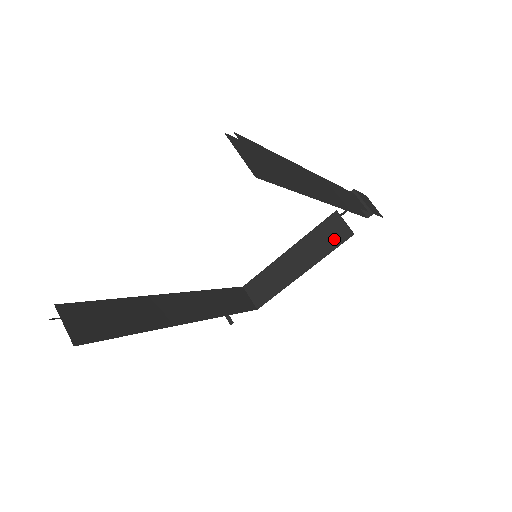
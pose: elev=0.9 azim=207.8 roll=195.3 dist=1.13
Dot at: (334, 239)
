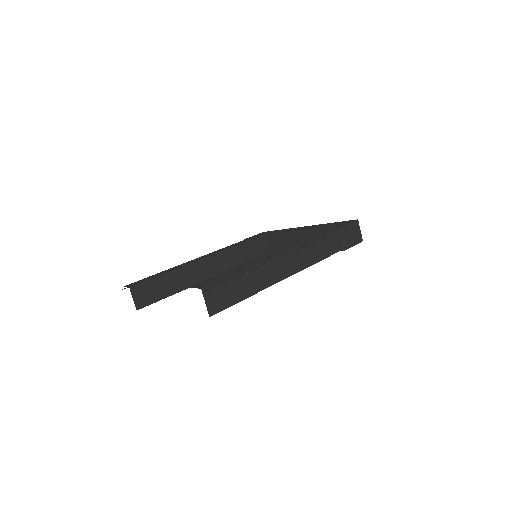
Dot at: occluded
